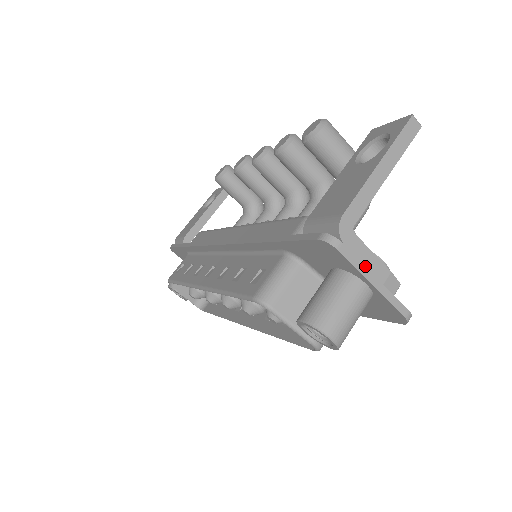
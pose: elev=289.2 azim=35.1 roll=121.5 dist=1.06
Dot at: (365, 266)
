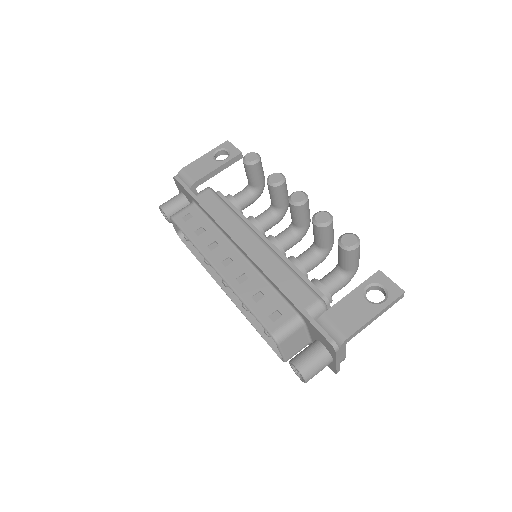
Dot at: (340, 357)
